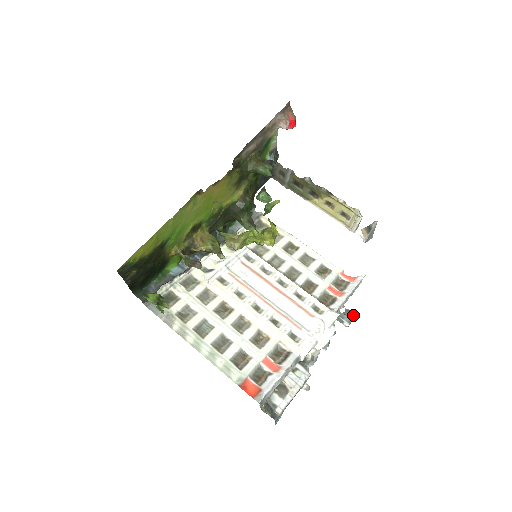
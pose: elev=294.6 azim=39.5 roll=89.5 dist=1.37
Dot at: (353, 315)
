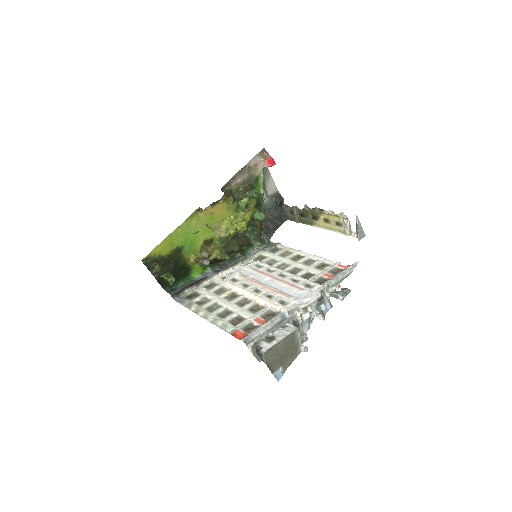
Dot at: (347, 291)
